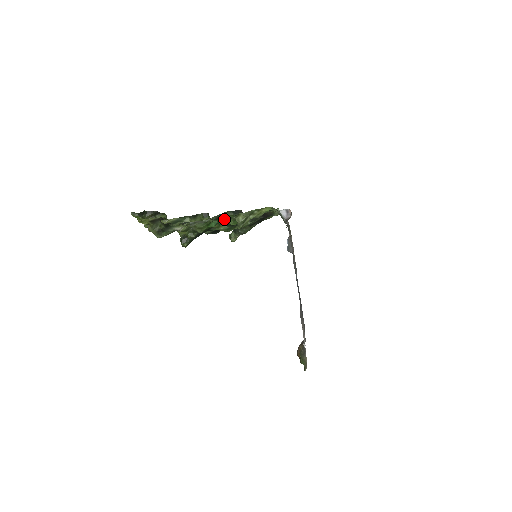
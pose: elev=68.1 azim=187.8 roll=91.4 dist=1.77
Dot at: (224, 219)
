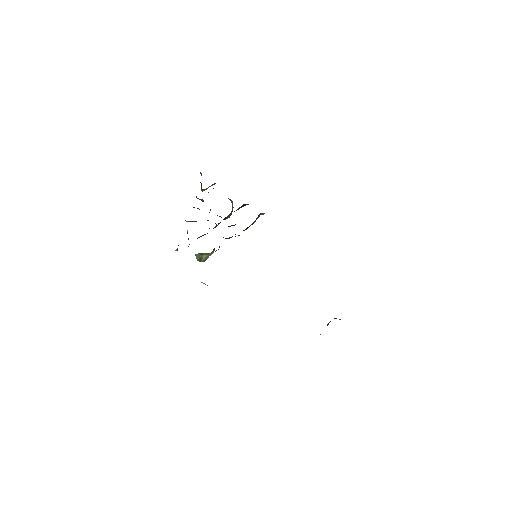
Dot at: occluded
